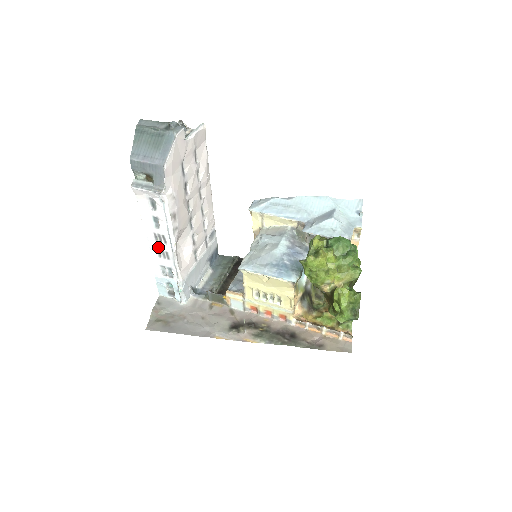
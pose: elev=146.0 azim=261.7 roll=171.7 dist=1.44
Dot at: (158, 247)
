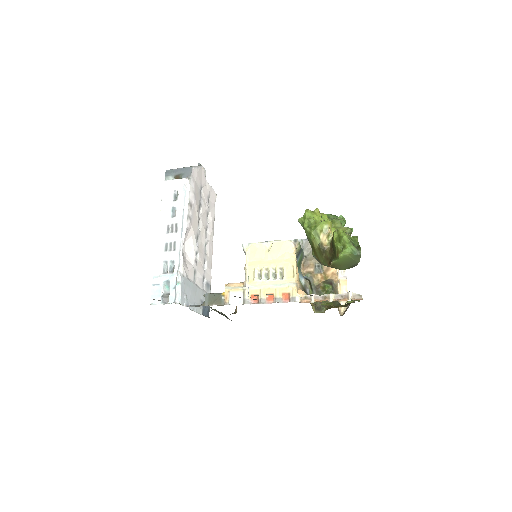
Dot at: (167, 240)
